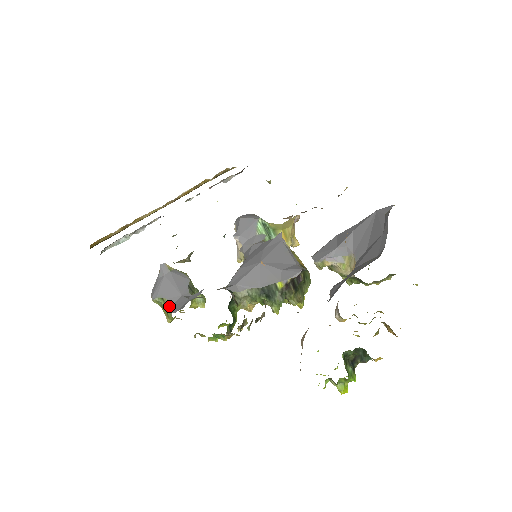
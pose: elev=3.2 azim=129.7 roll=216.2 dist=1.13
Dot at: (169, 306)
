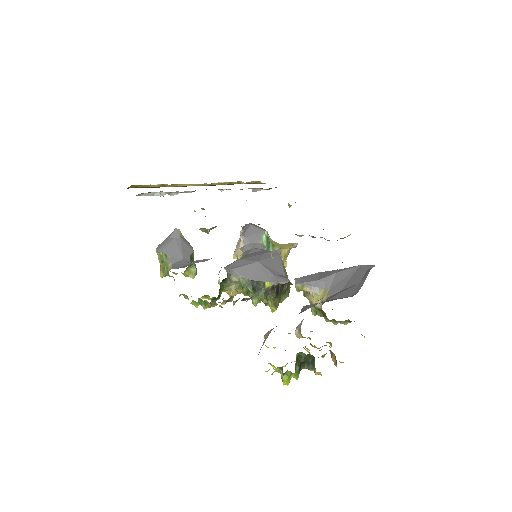
Dot at: (169, 263)
